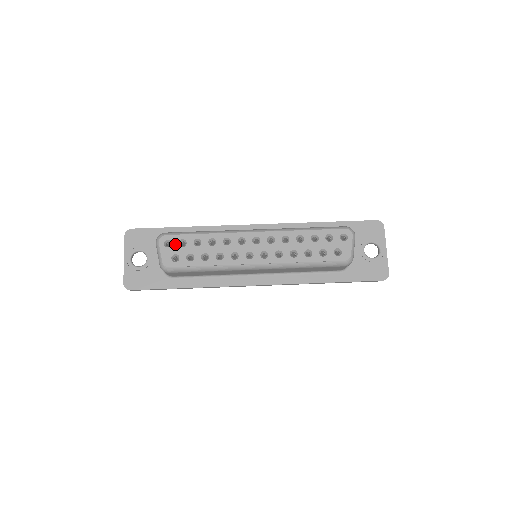
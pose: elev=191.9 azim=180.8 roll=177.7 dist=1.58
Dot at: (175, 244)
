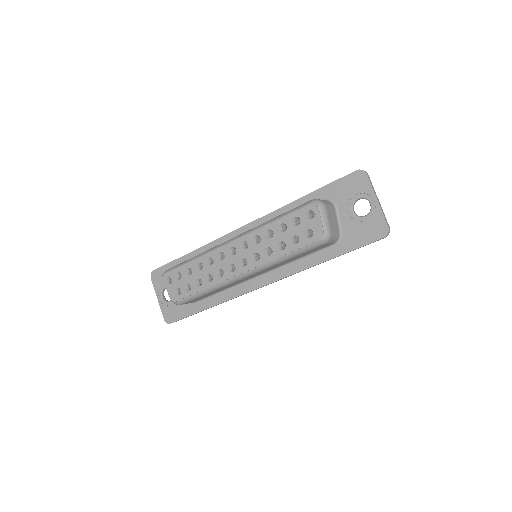
Dot at: (174, 279)
